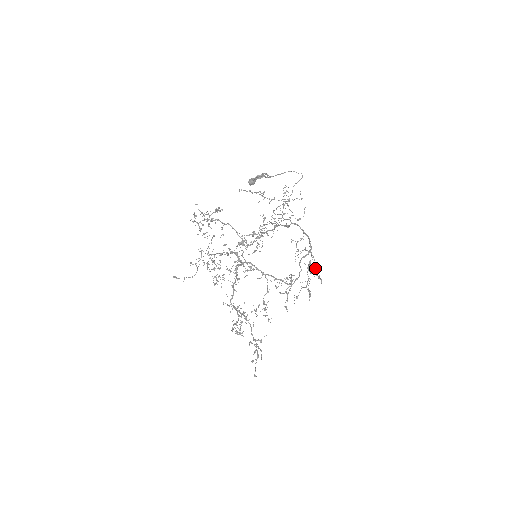
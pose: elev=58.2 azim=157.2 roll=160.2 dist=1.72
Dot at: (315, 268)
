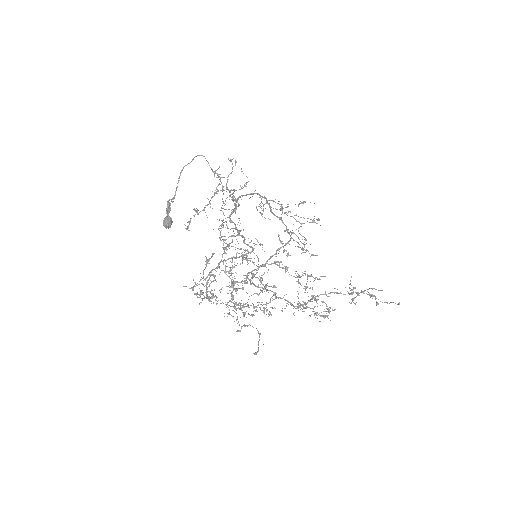
Dot at: occluded
